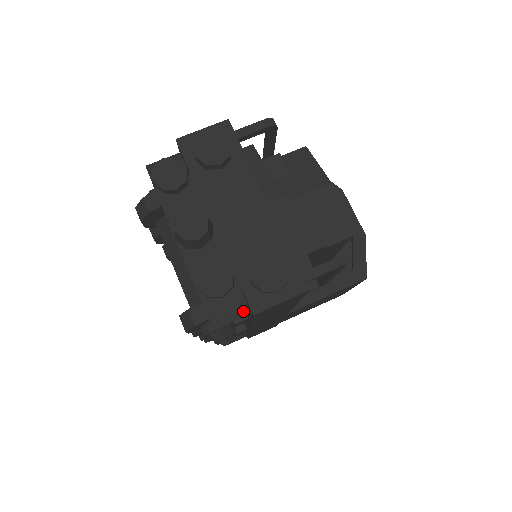
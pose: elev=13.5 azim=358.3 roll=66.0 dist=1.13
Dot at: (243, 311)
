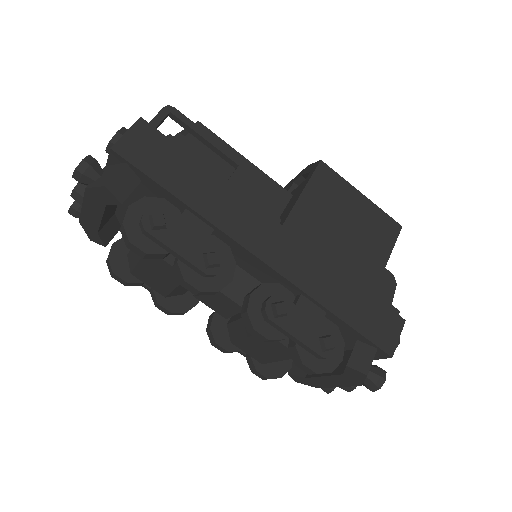
Dot at: (120, 167)
